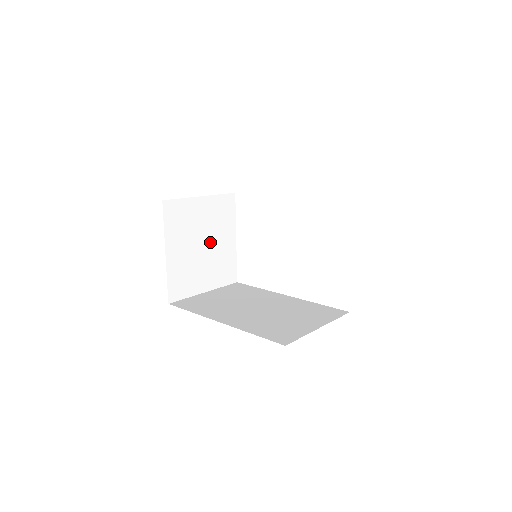
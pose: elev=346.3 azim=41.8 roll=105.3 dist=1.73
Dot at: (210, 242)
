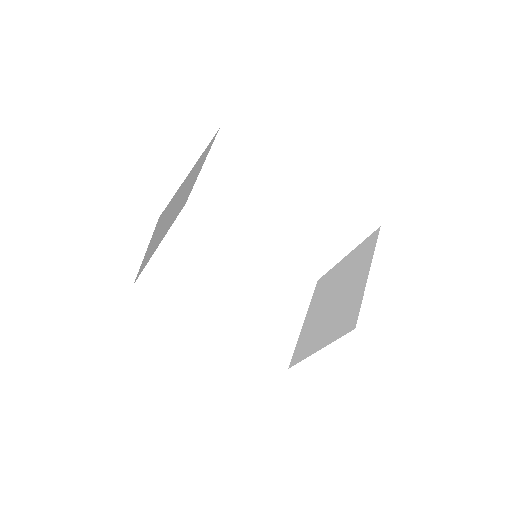
Dot at: (181, 199)
